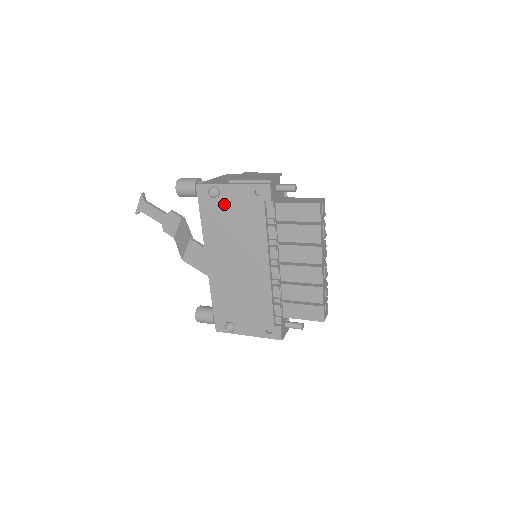
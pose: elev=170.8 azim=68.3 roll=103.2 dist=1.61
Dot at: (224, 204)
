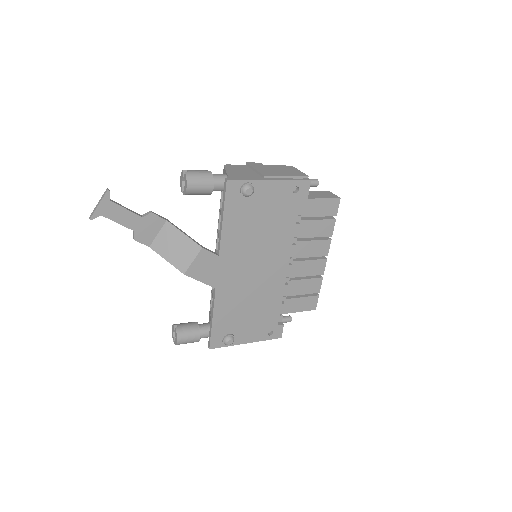
Dot at: (256, 203)
